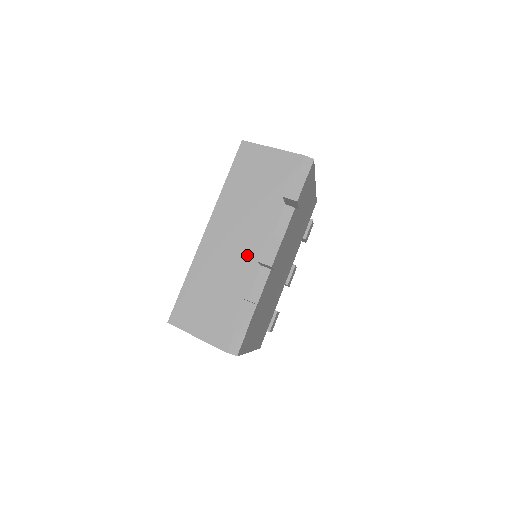
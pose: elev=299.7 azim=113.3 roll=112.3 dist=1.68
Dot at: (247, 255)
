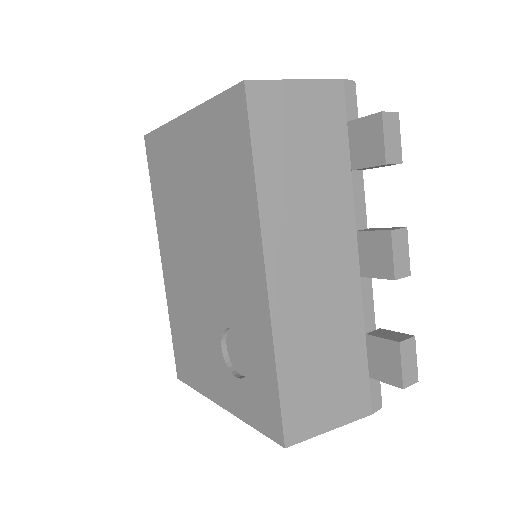
Dot at: (339, 274)
